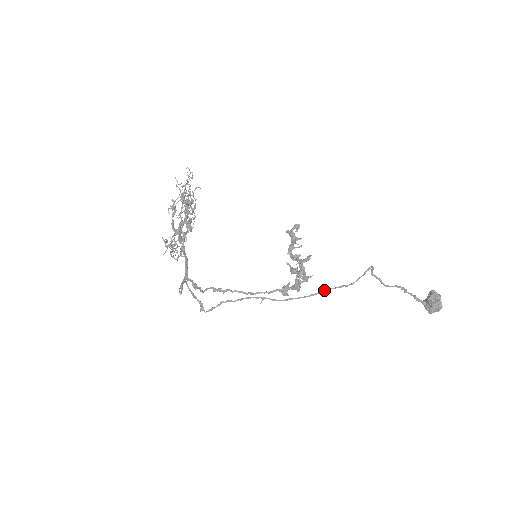
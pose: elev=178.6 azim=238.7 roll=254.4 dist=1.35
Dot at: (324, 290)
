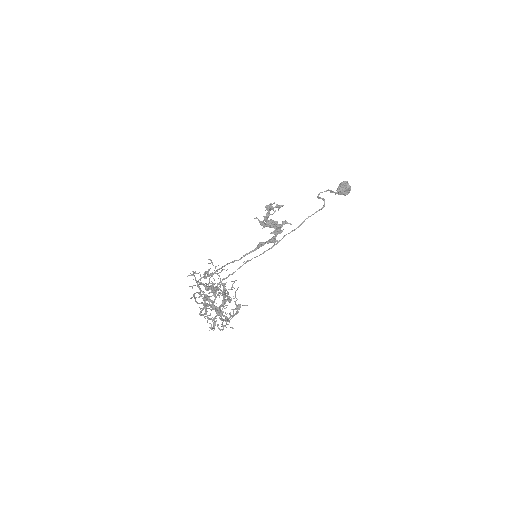
Dot at: occluded
